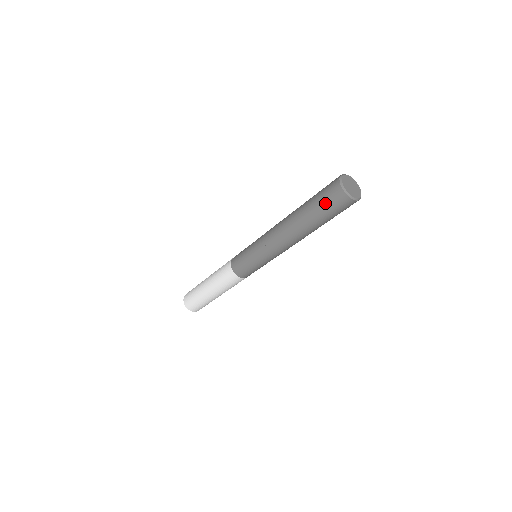
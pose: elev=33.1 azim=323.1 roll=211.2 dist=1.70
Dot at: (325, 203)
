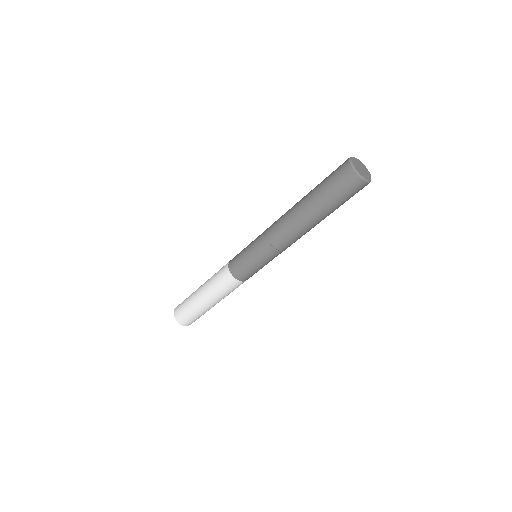
Dot at: (344, 197)
